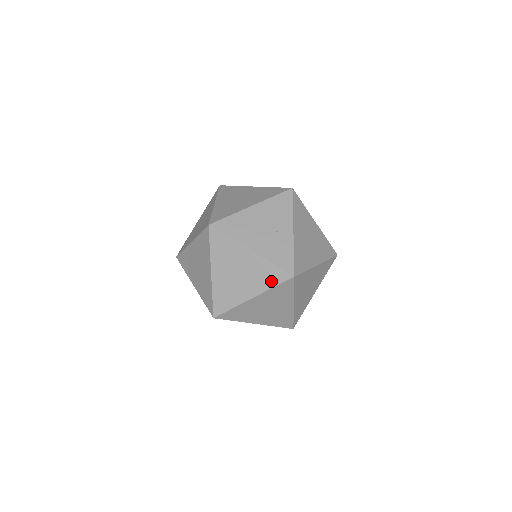
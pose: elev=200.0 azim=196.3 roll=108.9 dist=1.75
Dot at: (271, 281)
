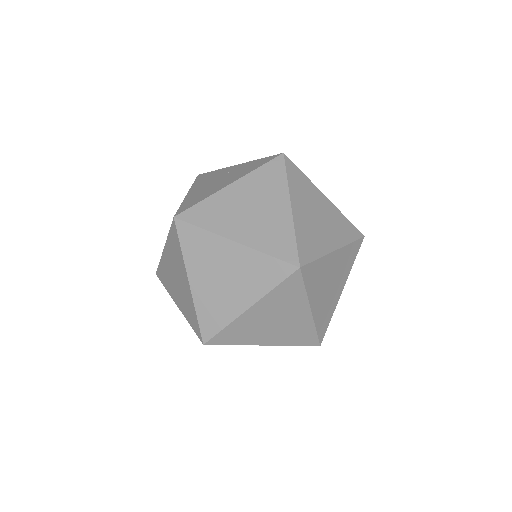
Dot at: (278, 178)
